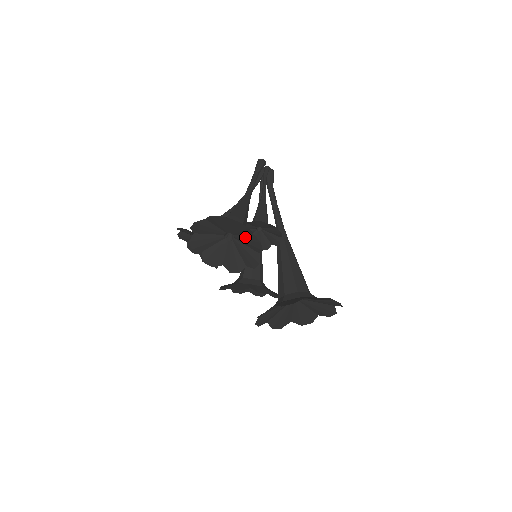
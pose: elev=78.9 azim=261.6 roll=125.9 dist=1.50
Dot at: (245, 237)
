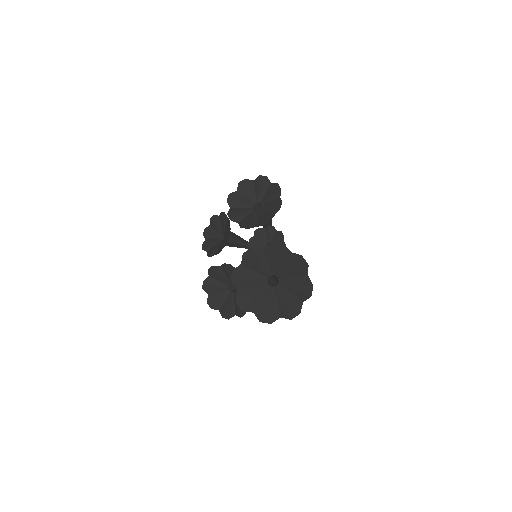
Dot at: (271, 203)
